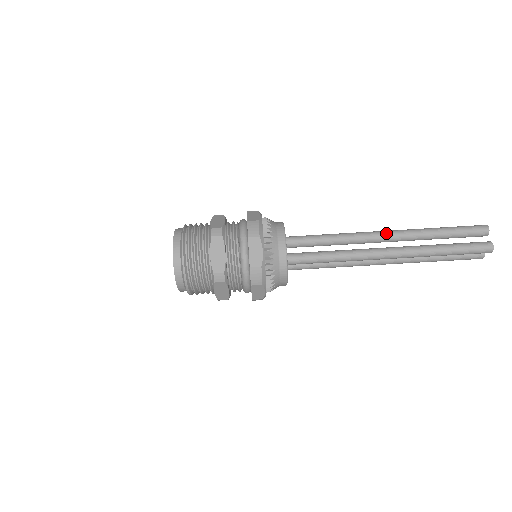
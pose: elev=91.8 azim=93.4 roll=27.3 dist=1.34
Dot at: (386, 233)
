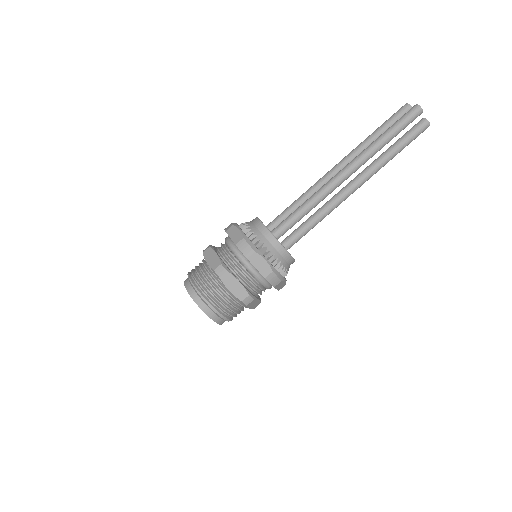
Dot at: (335, 166)
